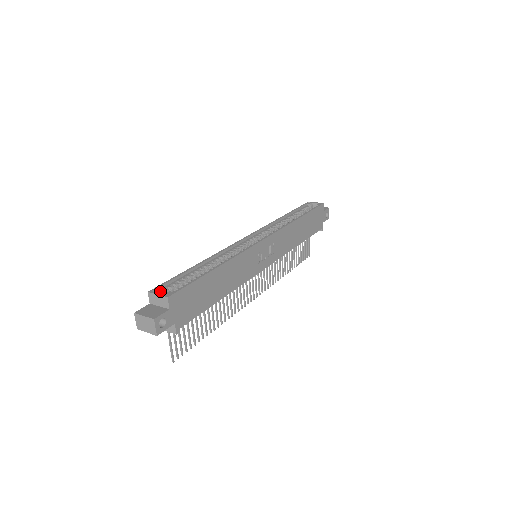
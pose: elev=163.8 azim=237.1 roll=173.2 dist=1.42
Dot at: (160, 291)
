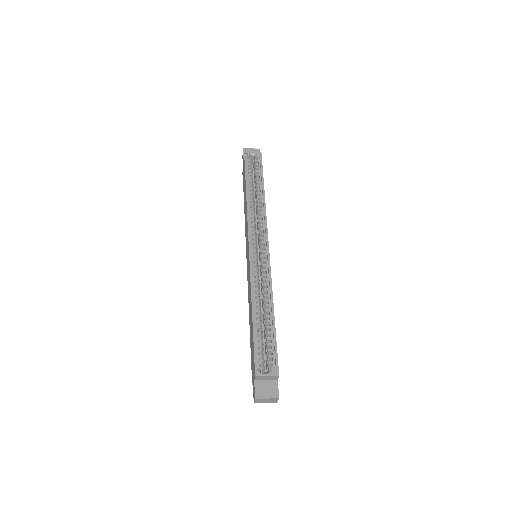
Dot at: (263, 369)
